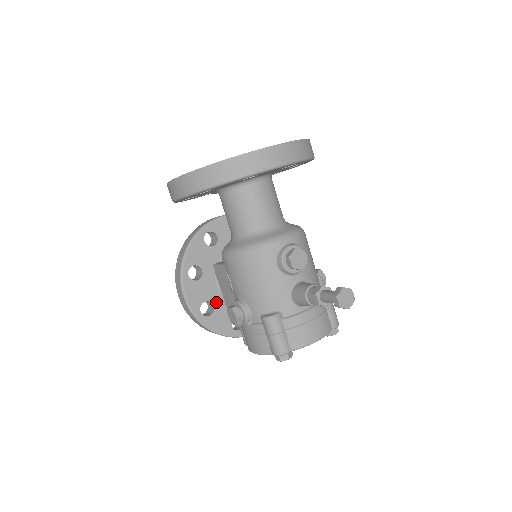
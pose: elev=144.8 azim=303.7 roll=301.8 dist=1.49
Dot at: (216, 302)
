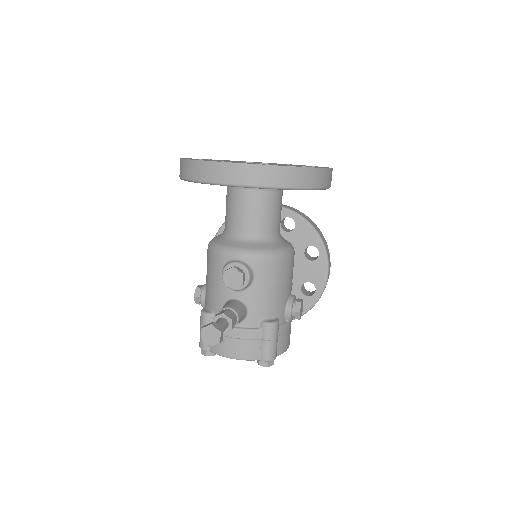
Dot at: occluded
